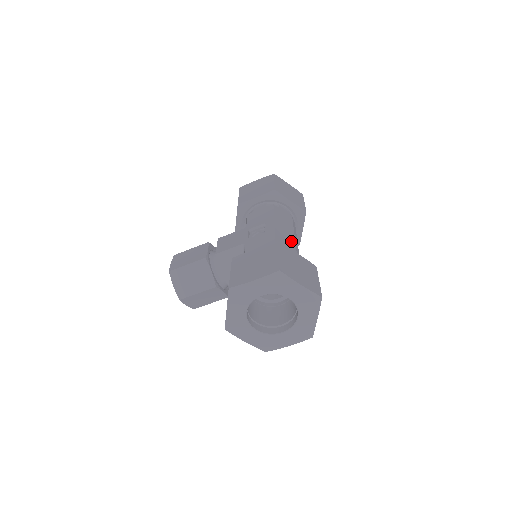
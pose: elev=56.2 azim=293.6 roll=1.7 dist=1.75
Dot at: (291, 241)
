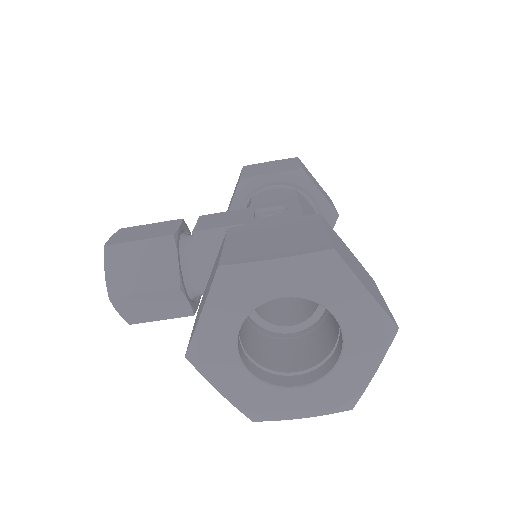
Dot at: occluded
